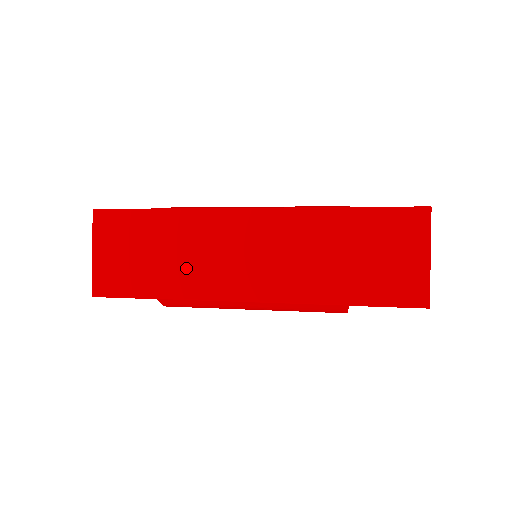
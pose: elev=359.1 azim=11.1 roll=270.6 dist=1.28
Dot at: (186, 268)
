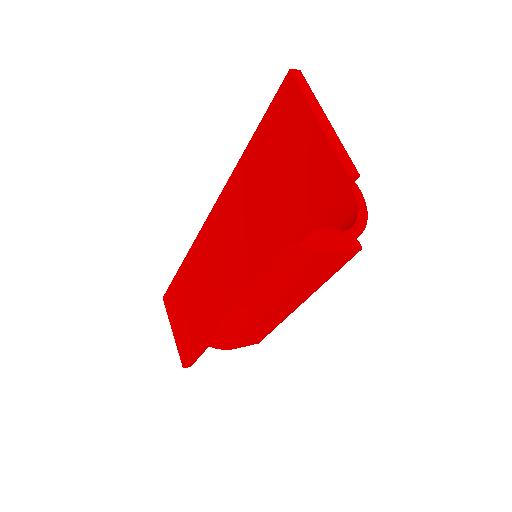
Dot at: (204, 303)
